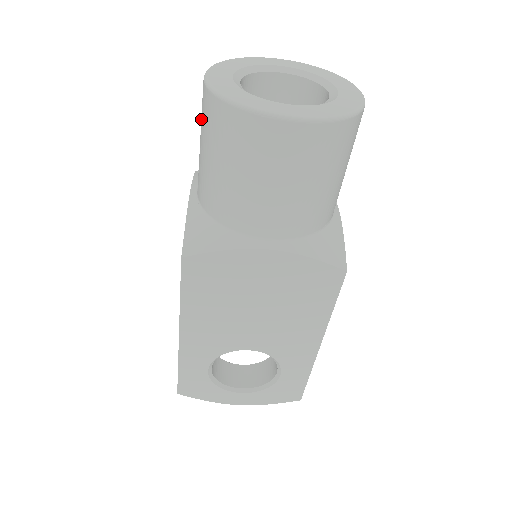
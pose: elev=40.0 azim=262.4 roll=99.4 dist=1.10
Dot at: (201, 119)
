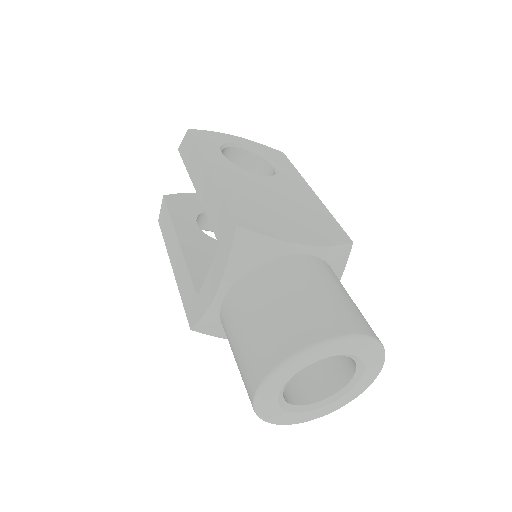
Dot at: (244, 360)
